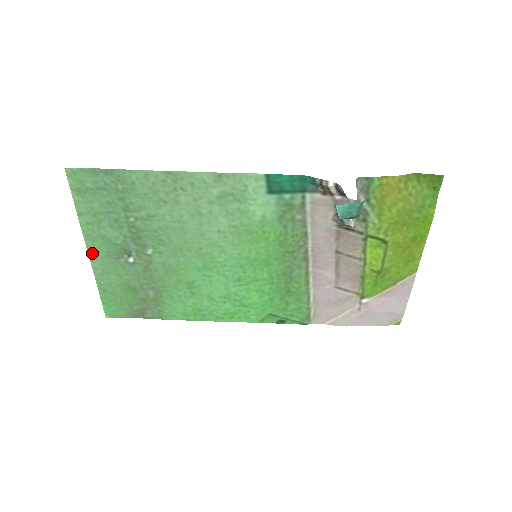
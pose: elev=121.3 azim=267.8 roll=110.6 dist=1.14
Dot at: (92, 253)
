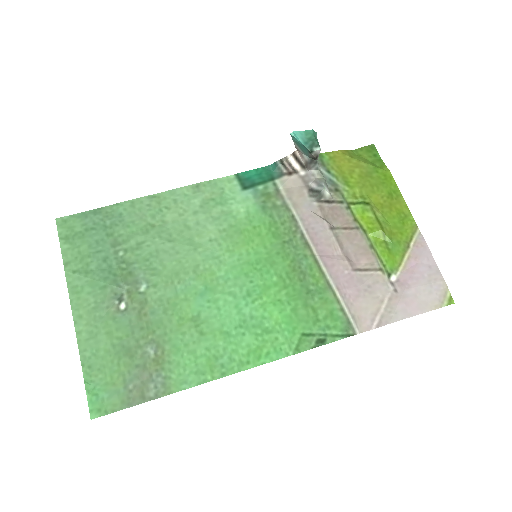
Dot at: (77, 311)
